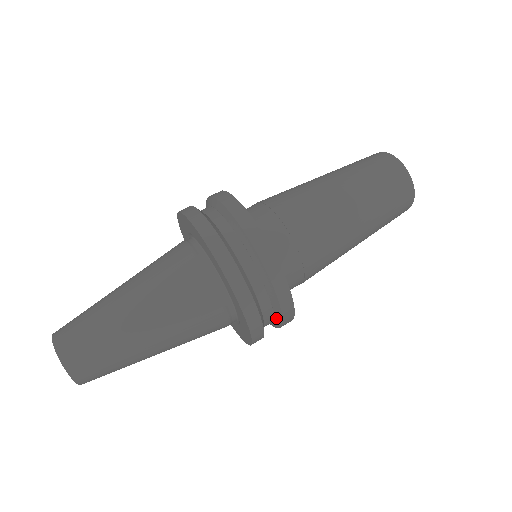
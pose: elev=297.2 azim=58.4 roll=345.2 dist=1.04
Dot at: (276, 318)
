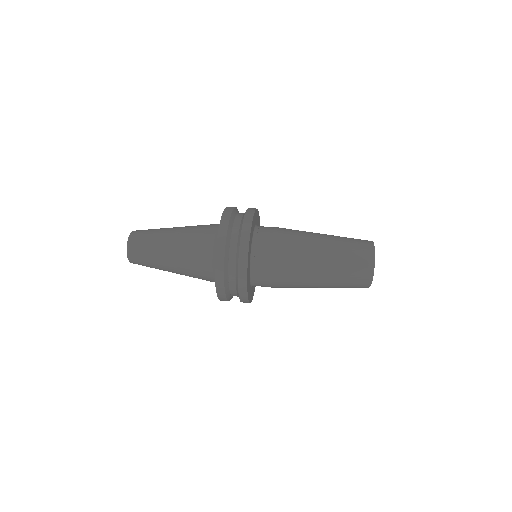
Dot at: occluded
